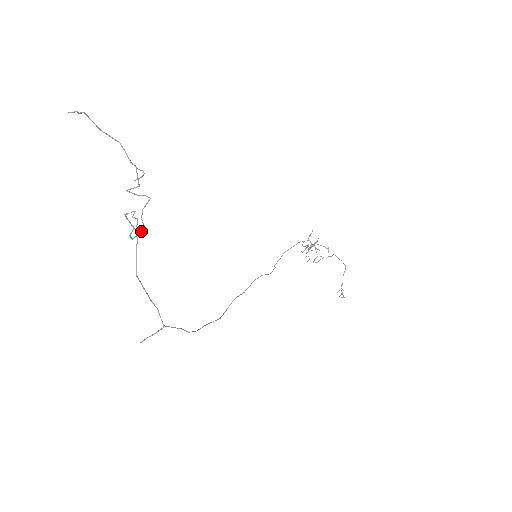
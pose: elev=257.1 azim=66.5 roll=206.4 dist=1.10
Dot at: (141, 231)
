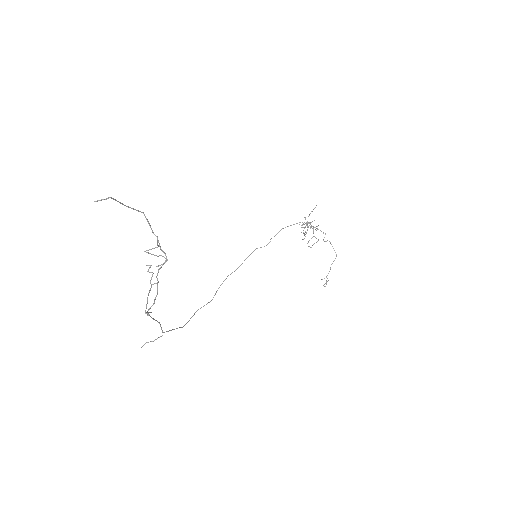
Dot at: (156, 296)
